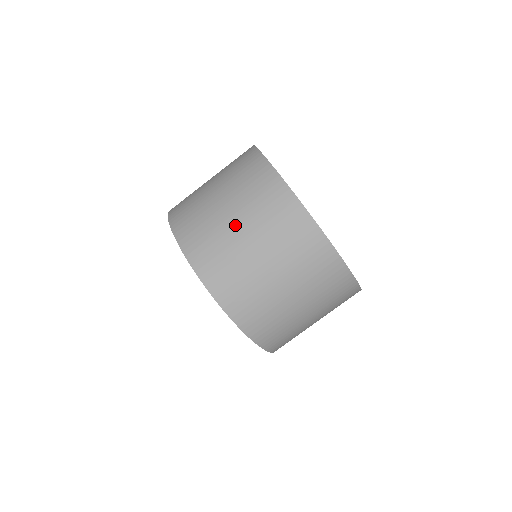
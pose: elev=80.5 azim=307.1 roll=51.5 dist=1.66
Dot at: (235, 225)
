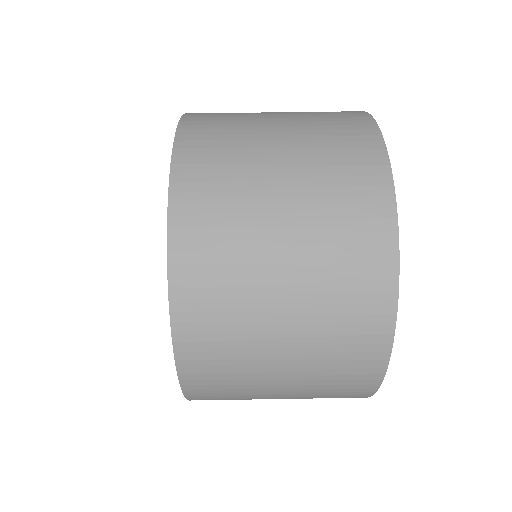
Dot at: (279, 260)
